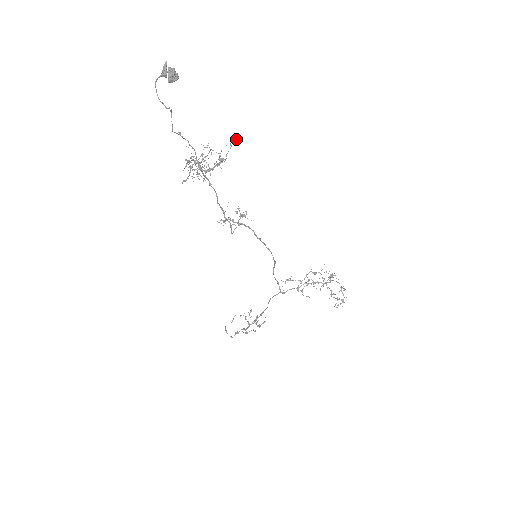
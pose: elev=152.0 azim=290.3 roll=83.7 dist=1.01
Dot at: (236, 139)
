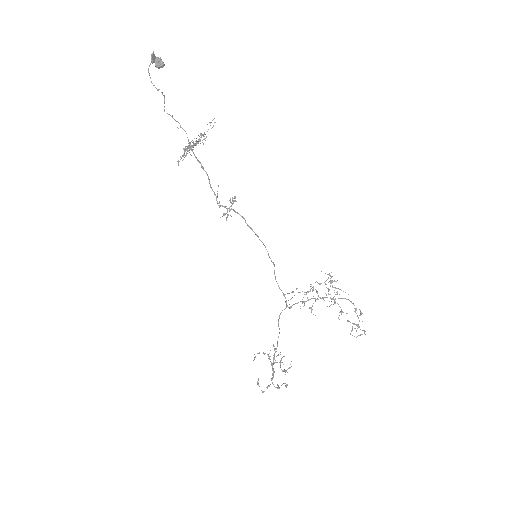
Dot at: (214, 118)
